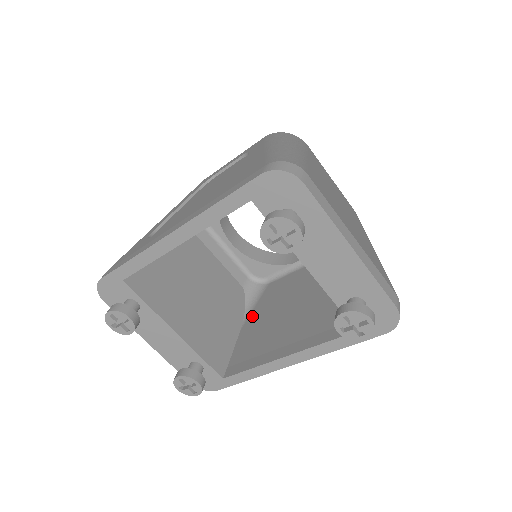
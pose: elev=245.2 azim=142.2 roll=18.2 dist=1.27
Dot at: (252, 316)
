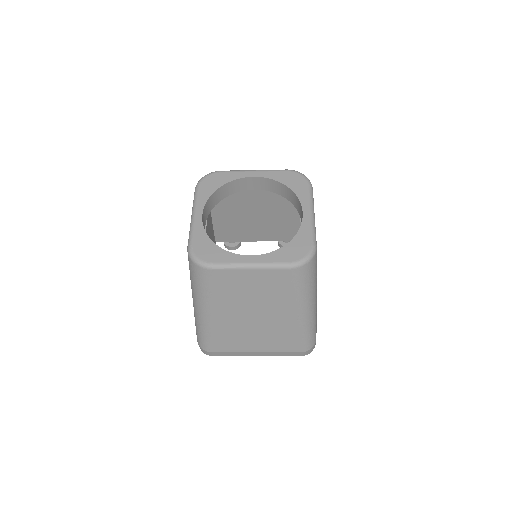
Dot at: occluded
